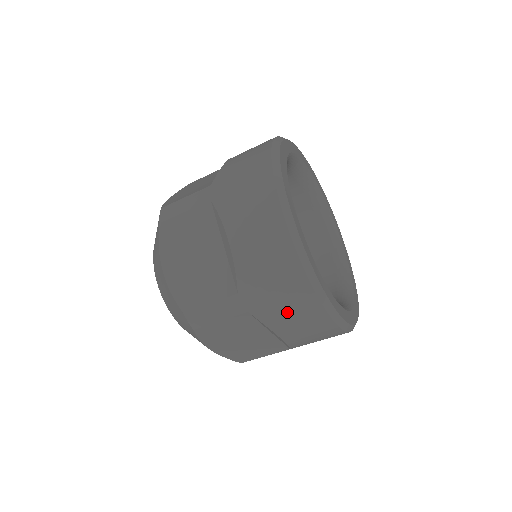
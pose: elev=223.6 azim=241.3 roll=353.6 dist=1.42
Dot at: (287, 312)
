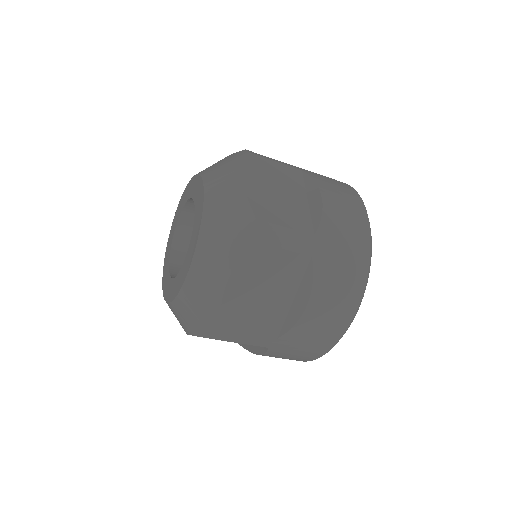
Dot at: (290, 355)
